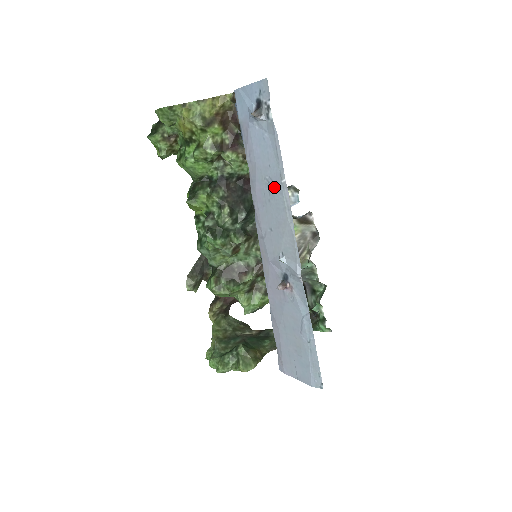
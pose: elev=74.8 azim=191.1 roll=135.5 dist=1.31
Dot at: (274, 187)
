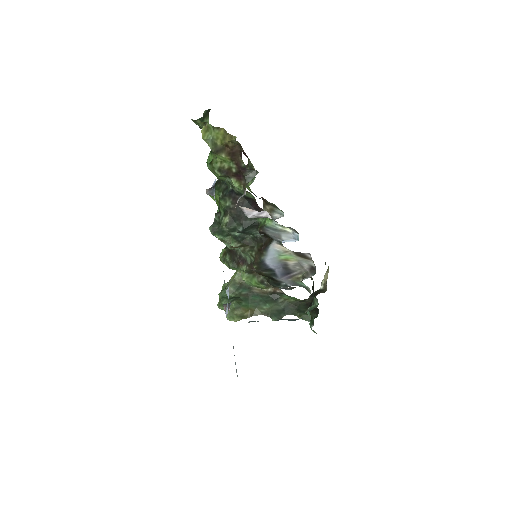
Dot at: occluded
